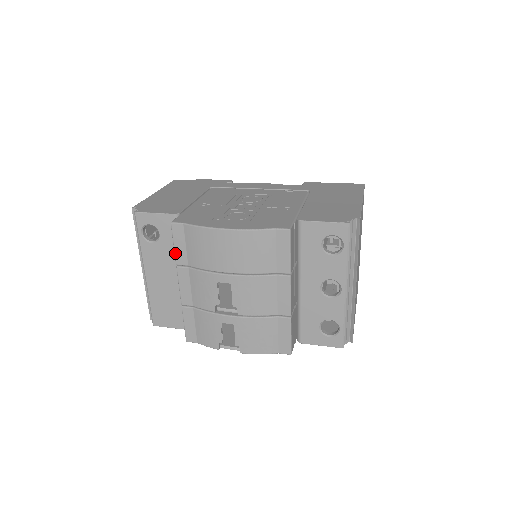
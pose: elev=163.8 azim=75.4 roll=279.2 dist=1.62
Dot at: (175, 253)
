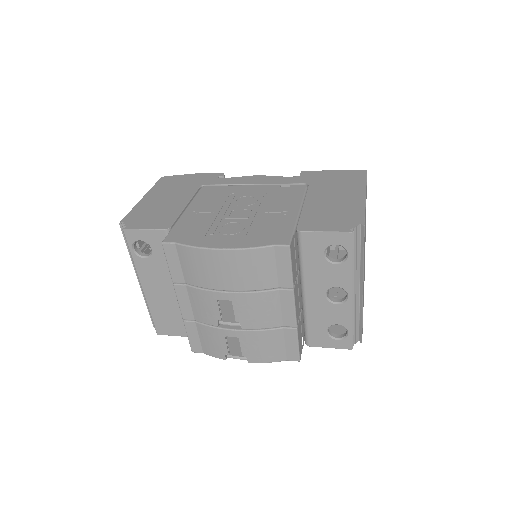
Dot at: (170, 272)
